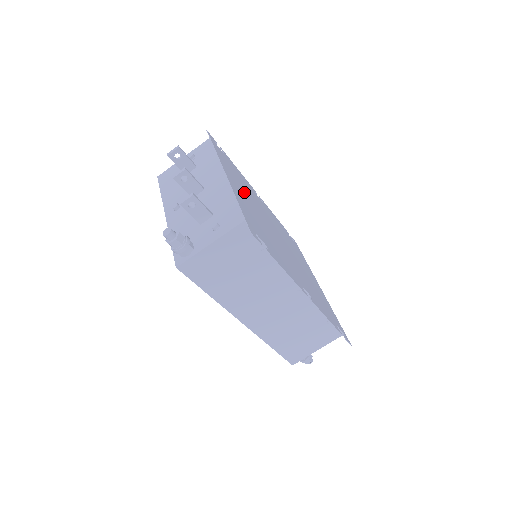
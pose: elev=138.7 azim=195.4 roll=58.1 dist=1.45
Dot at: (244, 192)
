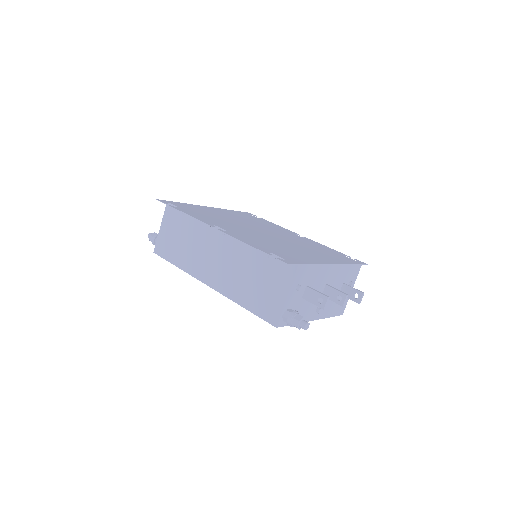
Dot at: (235, 217)
